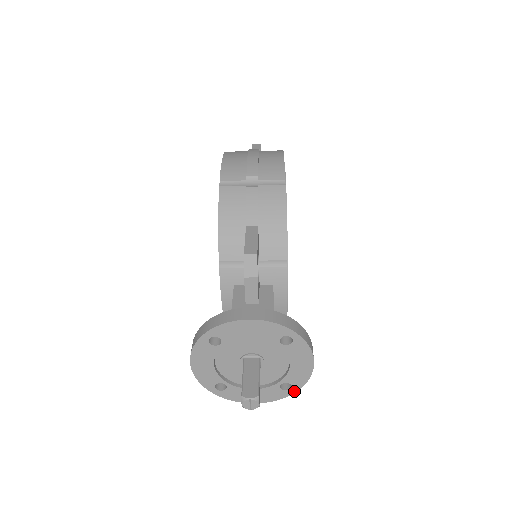
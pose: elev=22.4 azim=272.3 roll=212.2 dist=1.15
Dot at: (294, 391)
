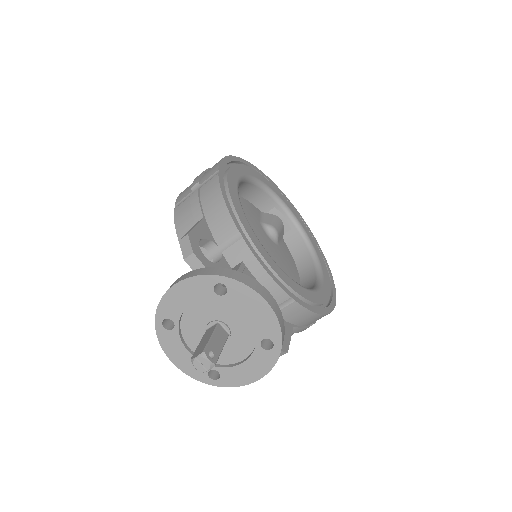
Dot at: (279, 346)
